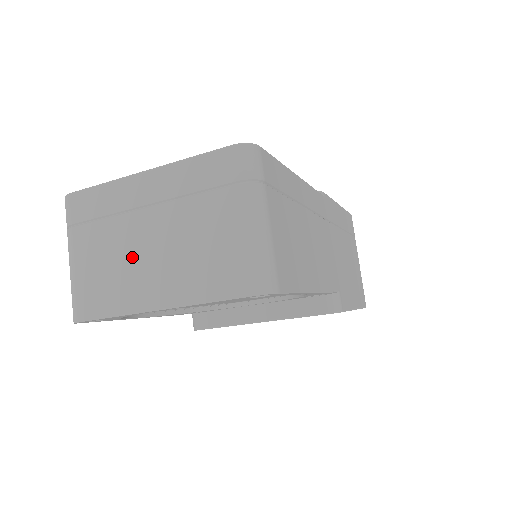
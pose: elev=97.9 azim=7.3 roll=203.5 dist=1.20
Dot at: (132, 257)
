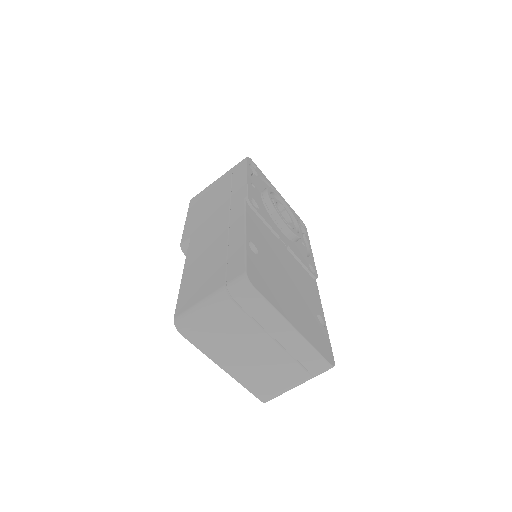
Dot at: (242, 346)
